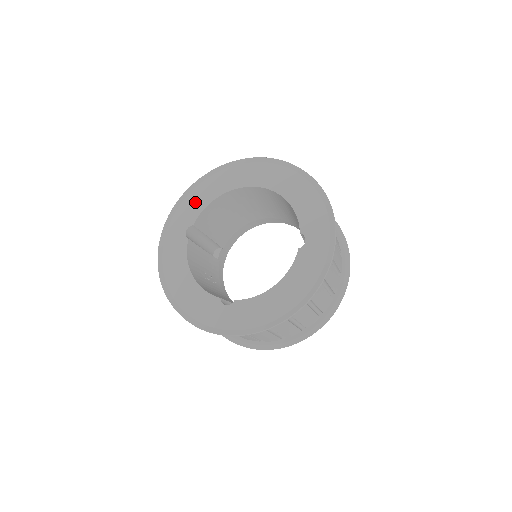
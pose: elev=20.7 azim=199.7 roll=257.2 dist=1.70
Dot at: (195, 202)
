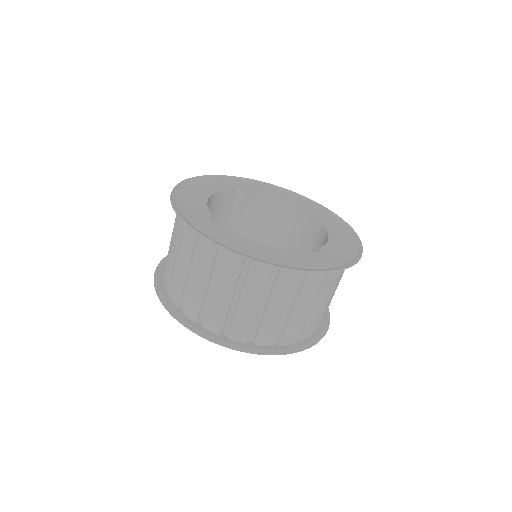
Dot at: (261, 188)
